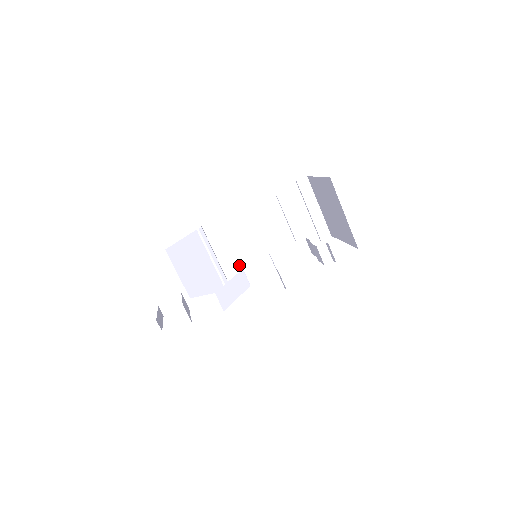
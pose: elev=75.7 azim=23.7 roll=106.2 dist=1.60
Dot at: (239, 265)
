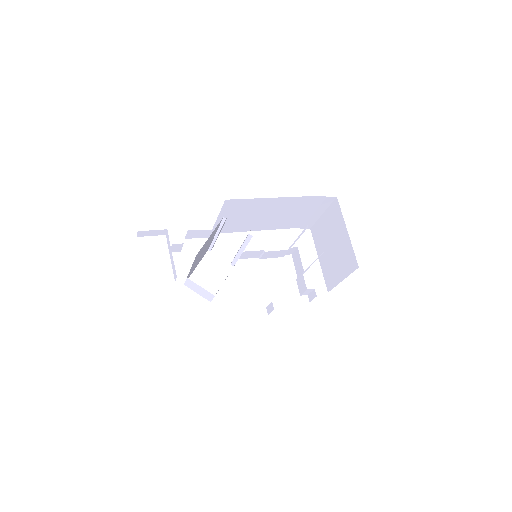
Dot at: (238, 256)
